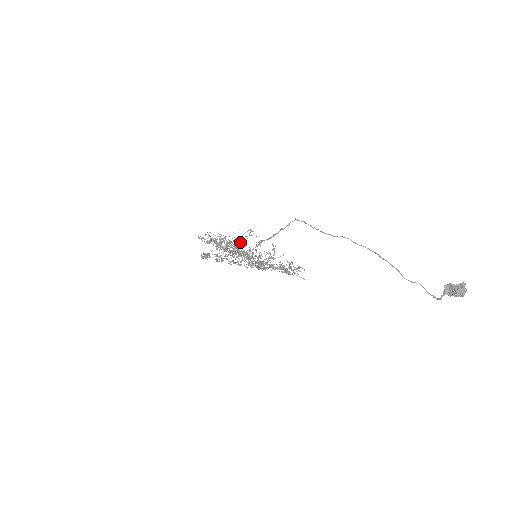
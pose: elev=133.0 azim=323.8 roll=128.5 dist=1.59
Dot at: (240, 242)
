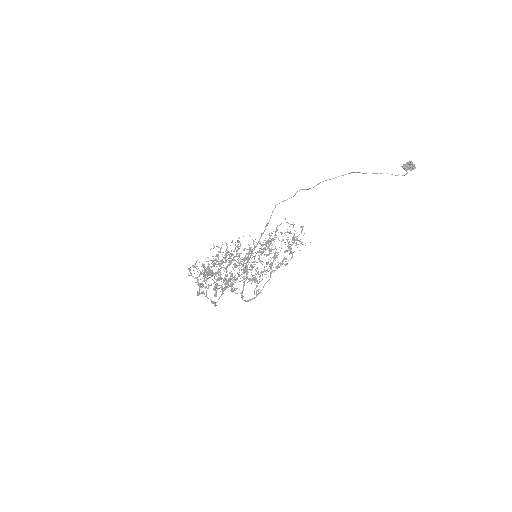
Dot at: (238, 240)
